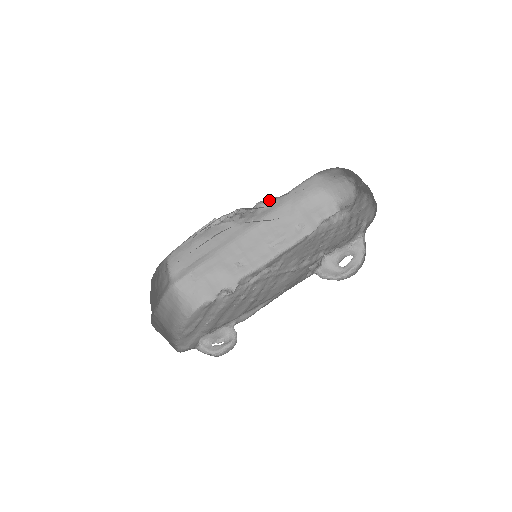
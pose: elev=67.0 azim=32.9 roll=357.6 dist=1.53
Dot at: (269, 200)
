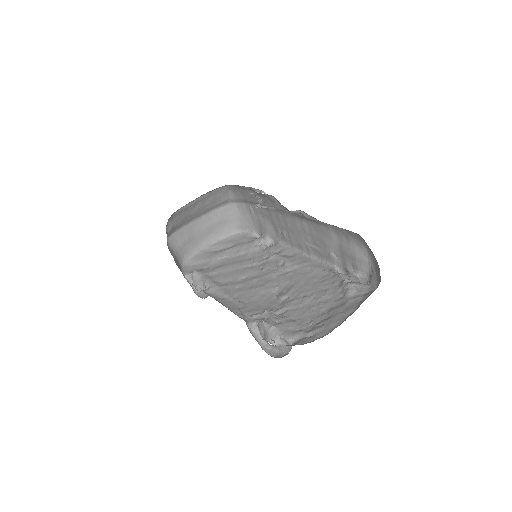
Dot at: occluded
